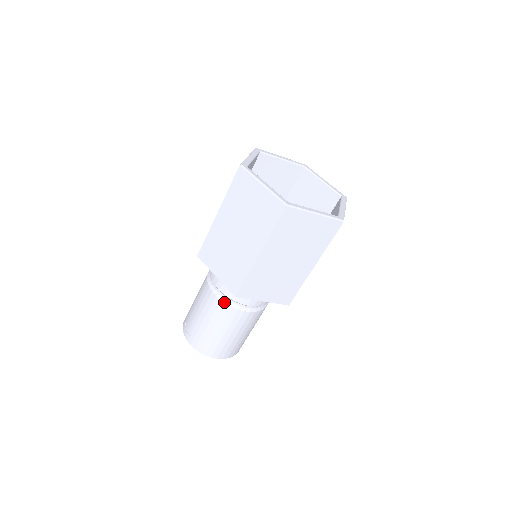
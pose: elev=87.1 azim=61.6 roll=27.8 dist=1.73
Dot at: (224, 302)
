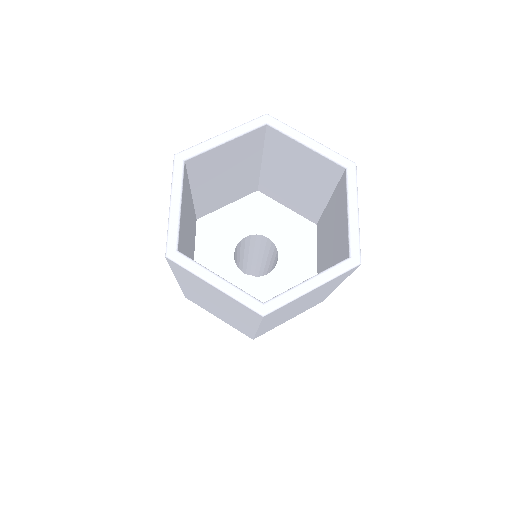
Dot at: occluded
